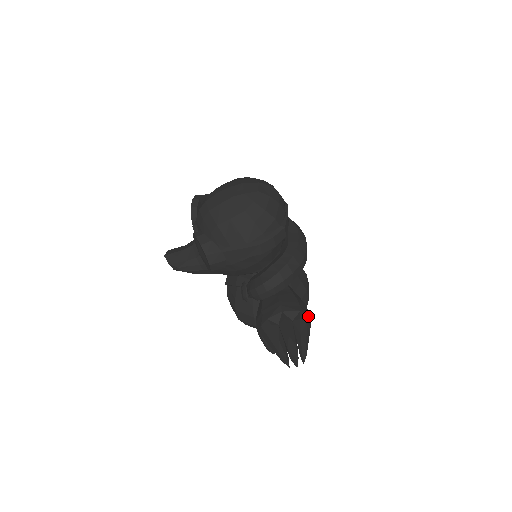
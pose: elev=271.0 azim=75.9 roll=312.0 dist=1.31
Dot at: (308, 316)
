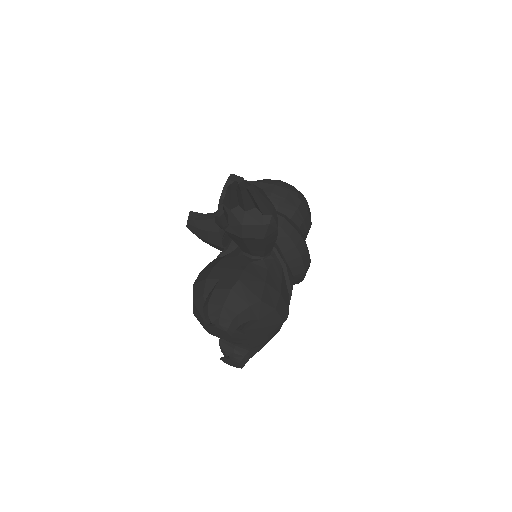
Dot at: occluded
